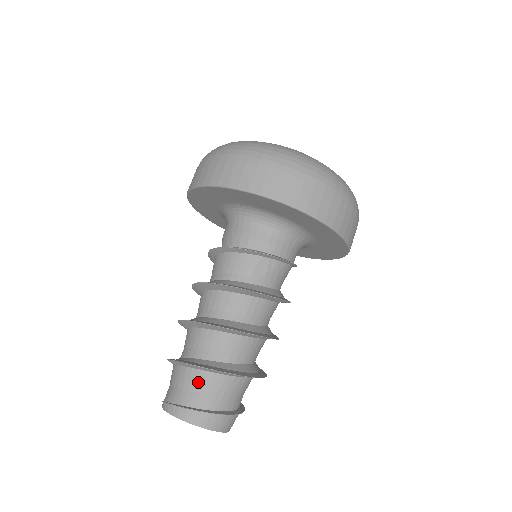
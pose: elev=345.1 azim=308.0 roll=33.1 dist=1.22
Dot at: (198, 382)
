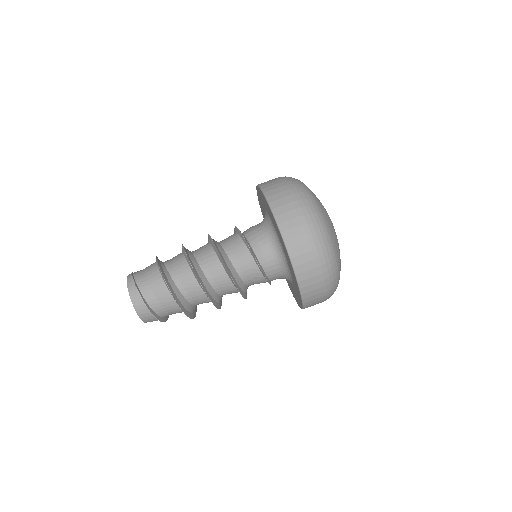
Dot at: (153, 278)
